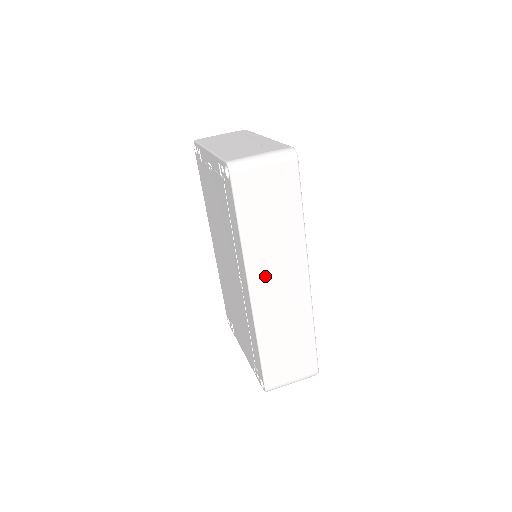
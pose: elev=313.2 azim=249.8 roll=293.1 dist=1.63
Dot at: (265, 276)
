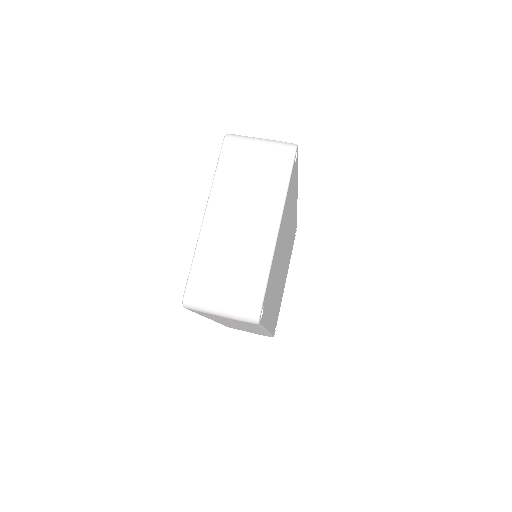
Dot at: (224, 322)
